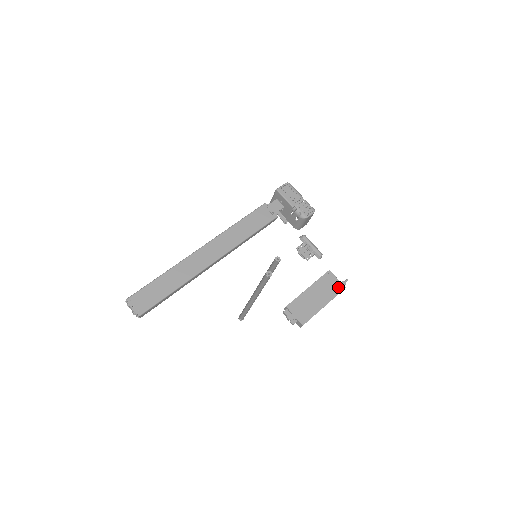
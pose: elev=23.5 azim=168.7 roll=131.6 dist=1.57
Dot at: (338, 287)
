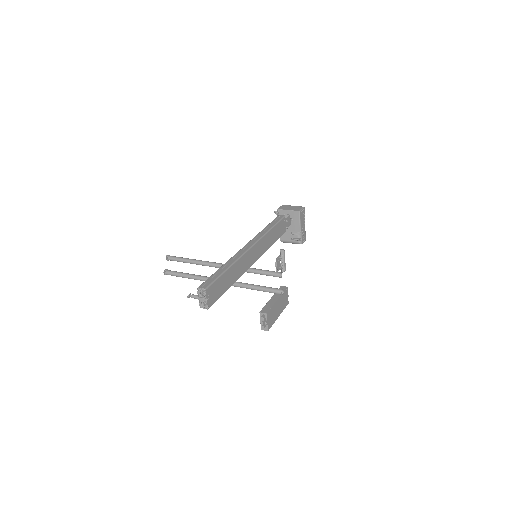
Dot at: (287, 302)
